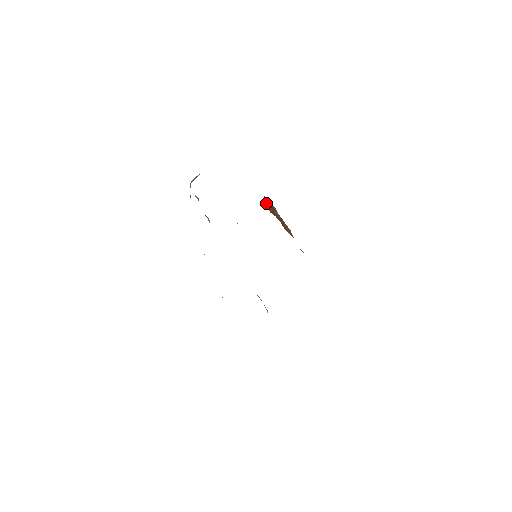
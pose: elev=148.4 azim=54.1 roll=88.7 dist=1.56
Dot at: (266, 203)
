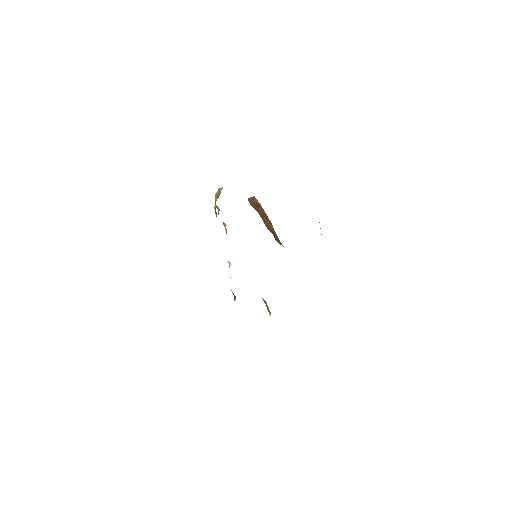
Dot at: (252, 200)
